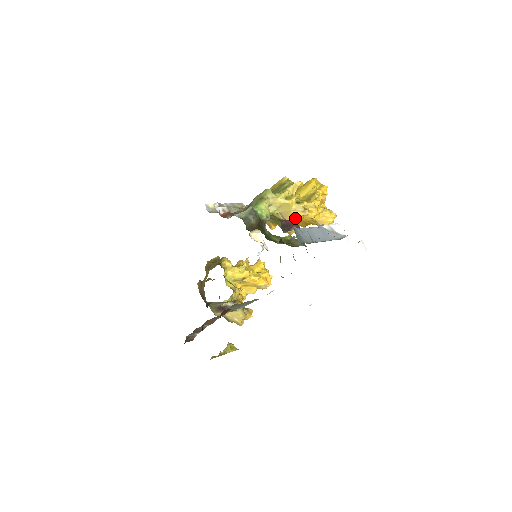
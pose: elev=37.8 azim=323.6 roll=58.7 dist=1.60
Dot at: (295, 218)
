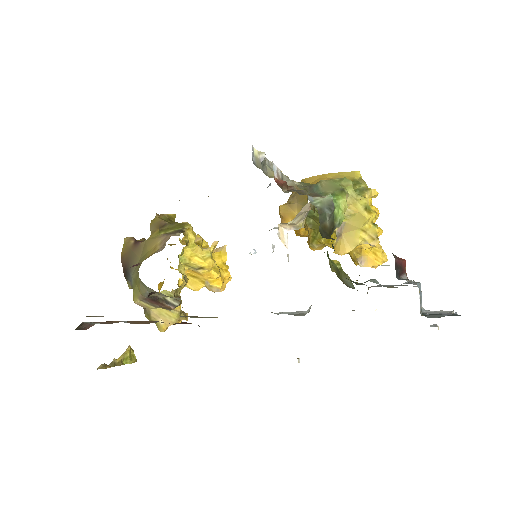
Dot at: (358, 241)
